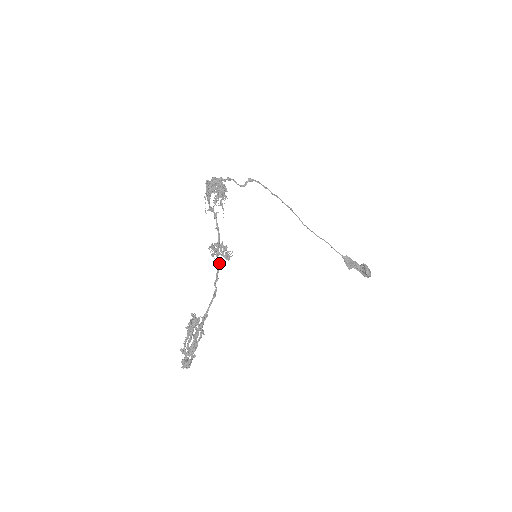
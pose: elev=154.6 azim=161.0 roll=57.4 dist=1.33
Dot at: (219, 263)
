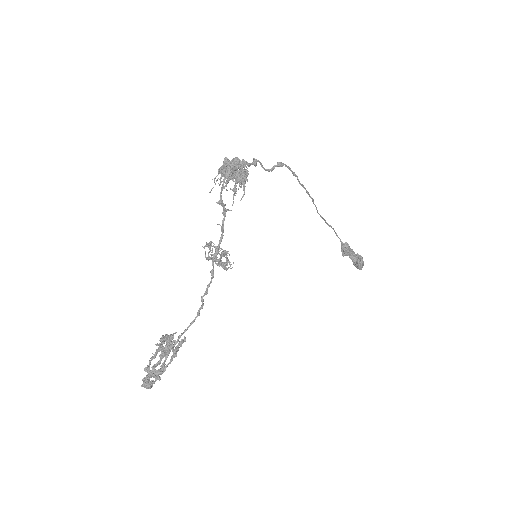
Dot at: (213, 273)
